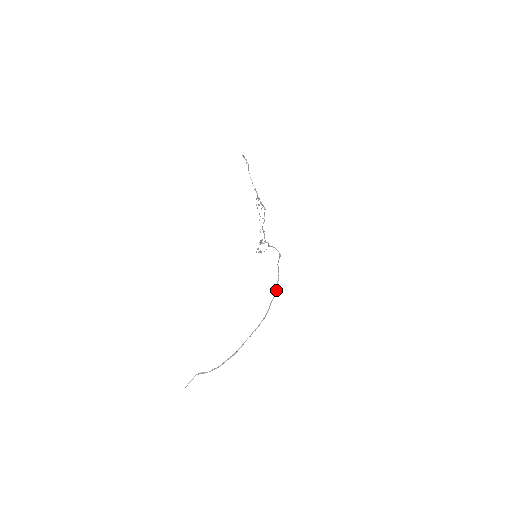
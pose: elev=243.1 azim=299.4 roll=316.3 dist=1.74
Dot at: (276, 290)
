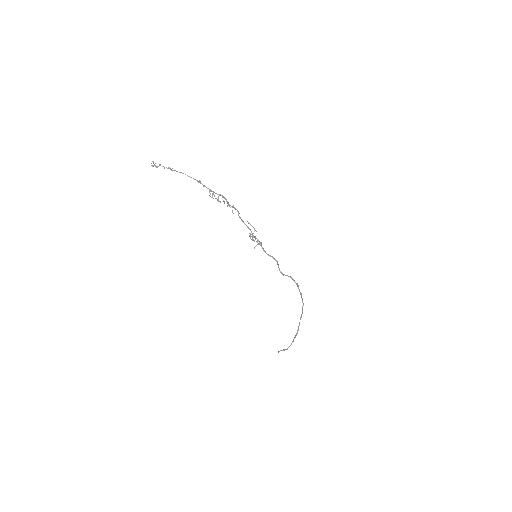
Dot at: occluded
